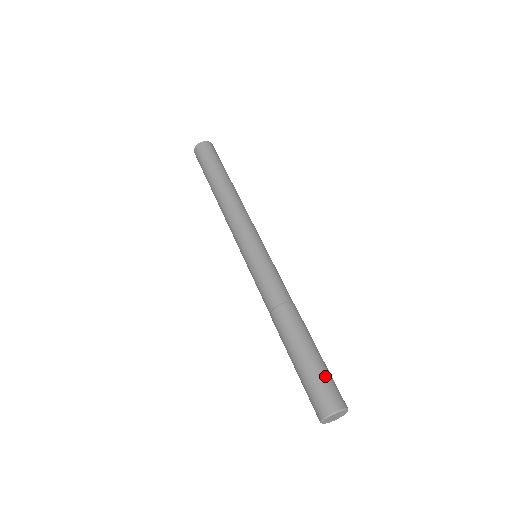
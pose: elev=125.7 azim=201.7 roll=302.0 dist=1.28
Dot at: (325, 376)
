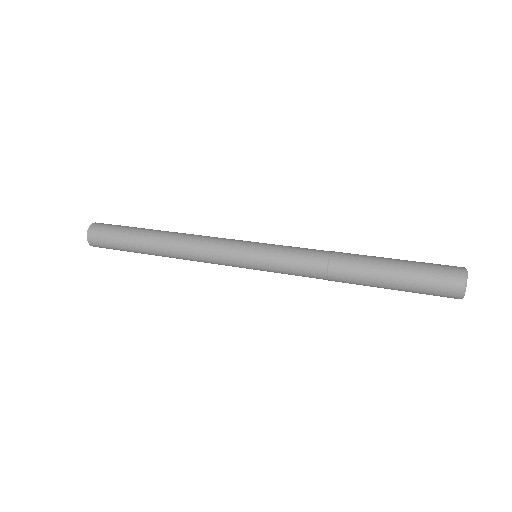
Dot at: (425, 263)
